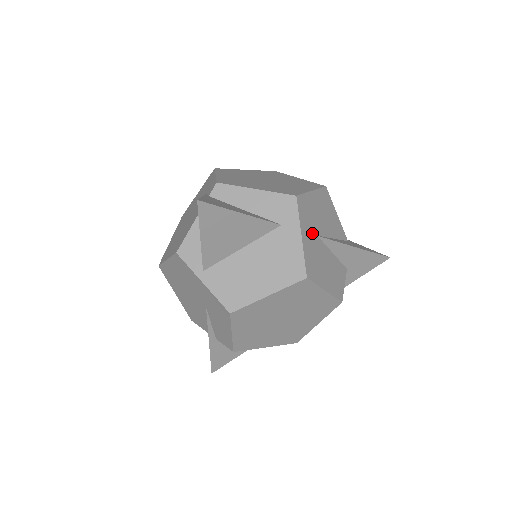
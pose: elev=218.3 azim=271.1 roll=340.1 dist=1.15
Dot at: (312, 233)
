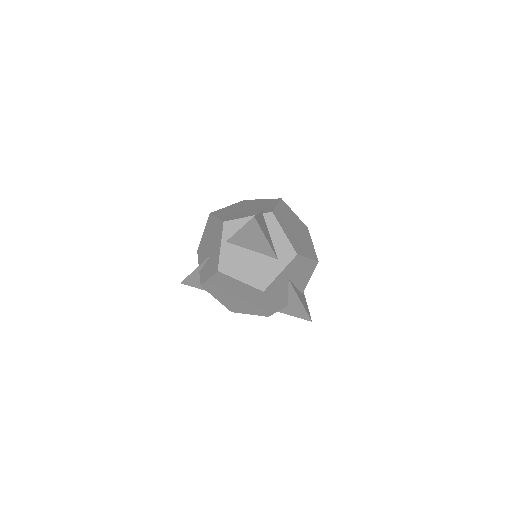
Dot at: (287, 276)
